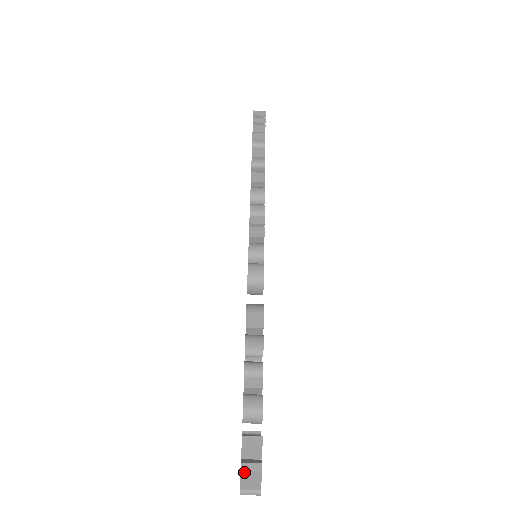
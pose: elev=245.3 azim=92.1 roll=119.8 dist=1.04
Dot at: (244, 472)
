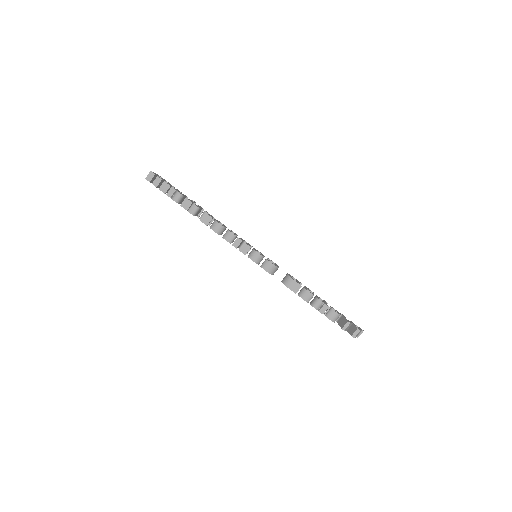
Dot at: occluded
